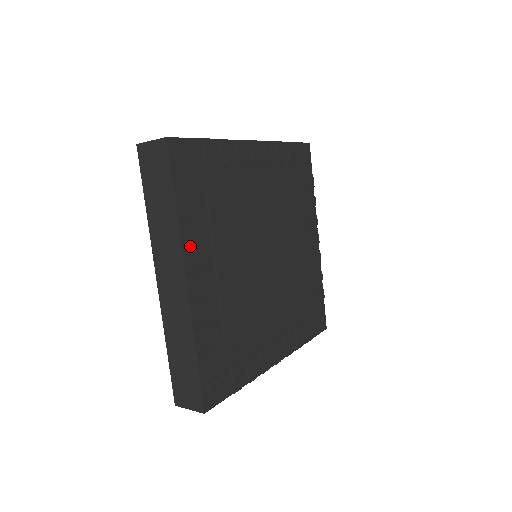
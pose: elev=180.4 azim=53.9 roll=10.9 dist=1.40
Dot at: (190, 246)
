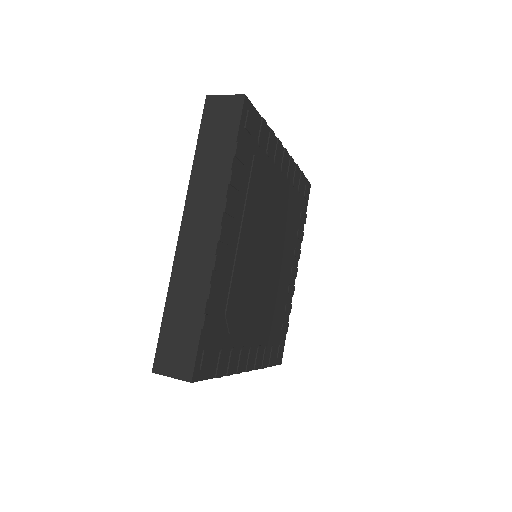
Dot at: (231, 202)
